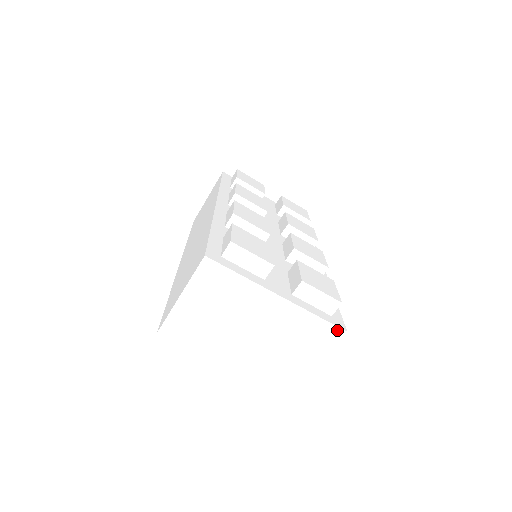
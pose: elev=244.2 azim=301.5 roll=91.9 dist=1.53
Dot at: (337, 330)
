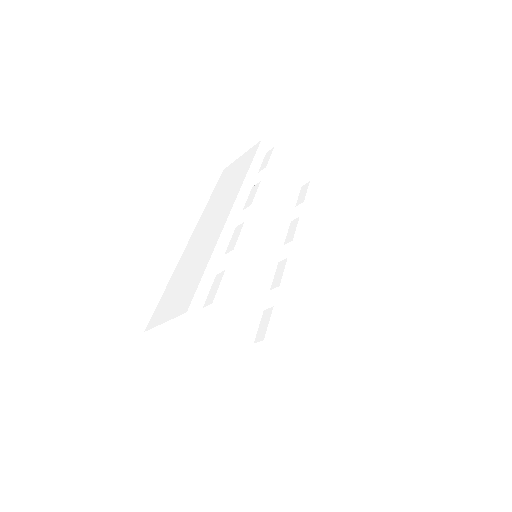
Dot at: (280, 377)
